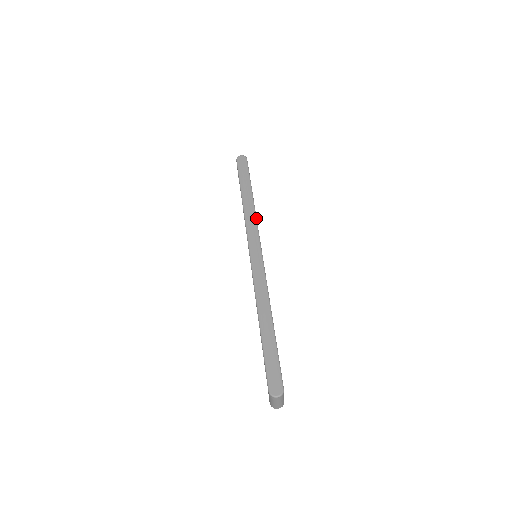
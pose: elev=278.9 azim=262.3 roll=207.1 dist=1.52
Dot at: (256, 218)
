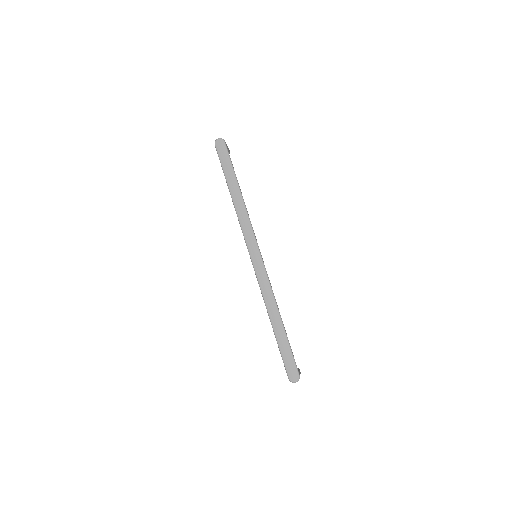
Dot at: (248, 216)
